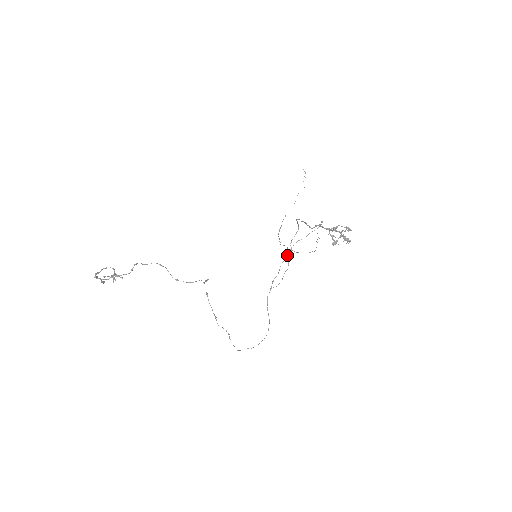
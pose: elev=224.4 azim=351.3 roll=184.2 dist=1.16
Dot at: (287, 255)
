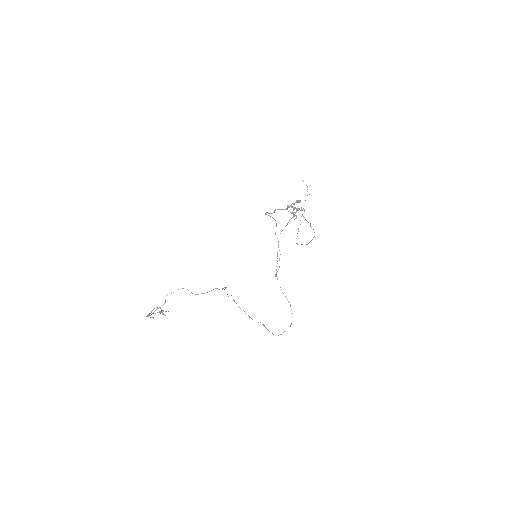
Dot at: occluded
